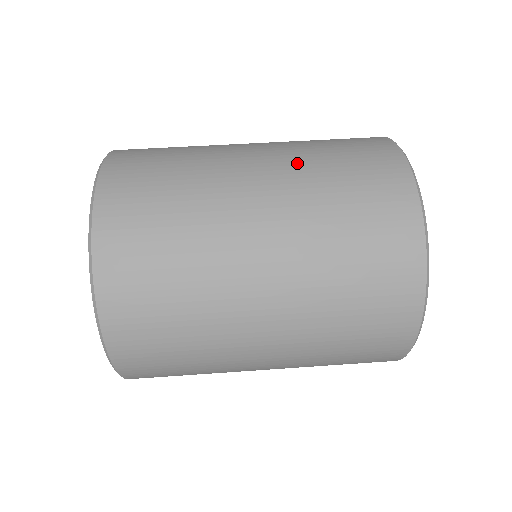
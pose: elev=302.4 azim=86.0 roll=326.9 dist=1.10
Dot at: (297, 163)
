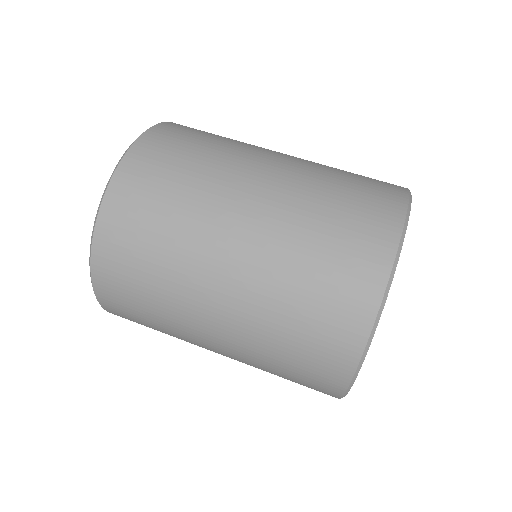
Dot at: occluded
